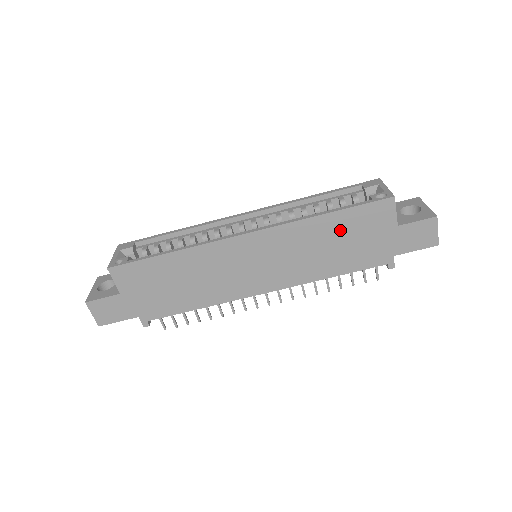
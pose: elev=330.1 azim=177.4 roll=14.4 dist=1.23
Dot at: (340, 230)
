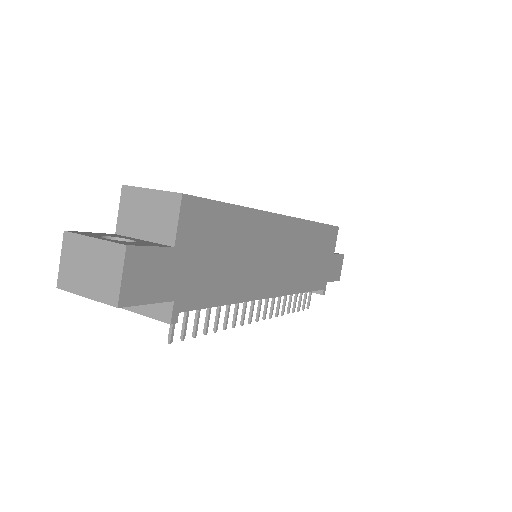
Dot at: (318, 243)
